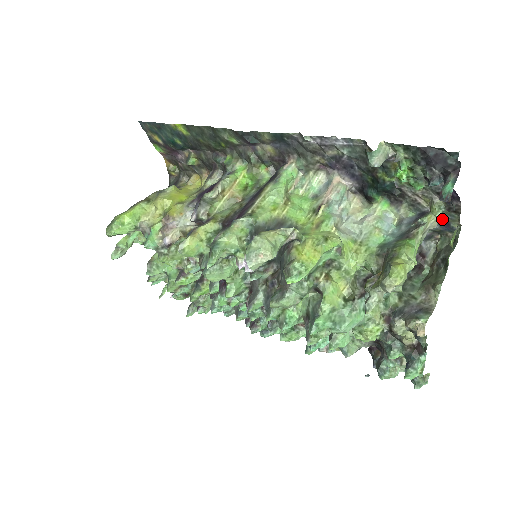
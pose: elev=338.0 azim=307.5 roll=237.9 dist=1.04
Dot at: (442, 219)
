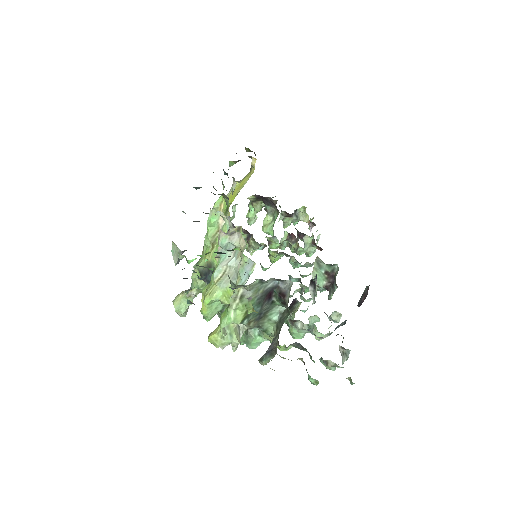
Dot at: occluded
